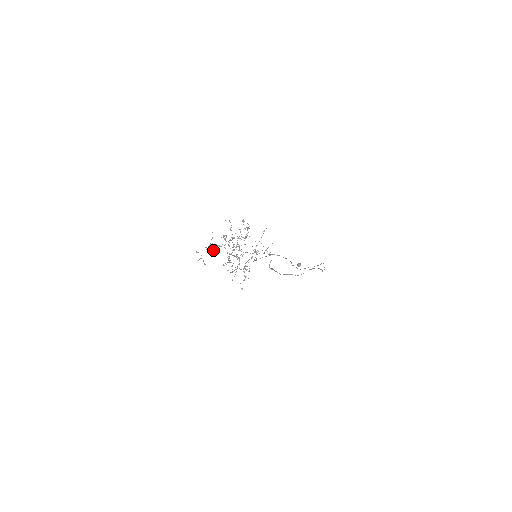
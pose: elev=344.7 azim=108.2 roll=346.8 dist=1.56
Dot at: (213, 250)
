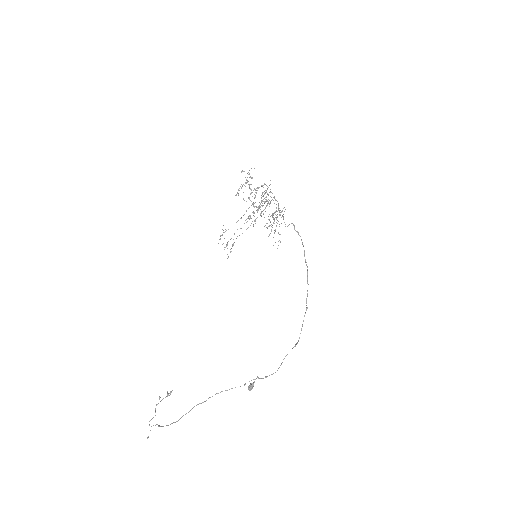
Dot at: (250, 184)
